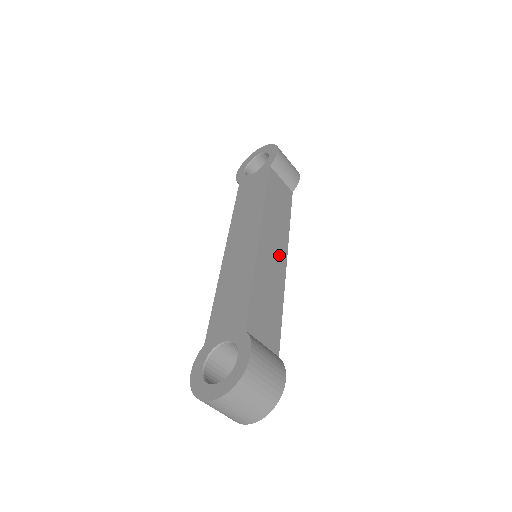
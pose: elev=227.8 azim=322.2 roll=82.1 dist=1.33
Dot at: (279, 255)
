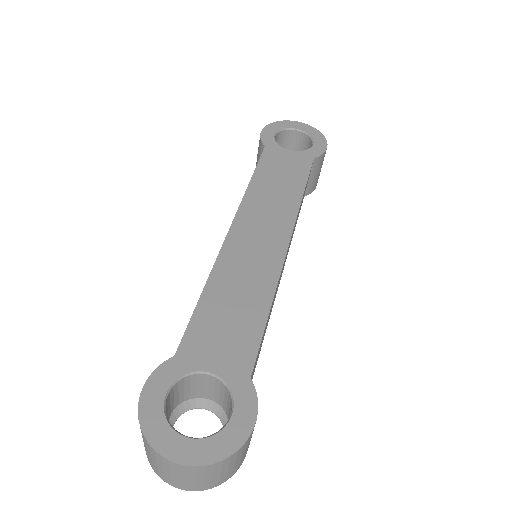
Dot at: occluded
